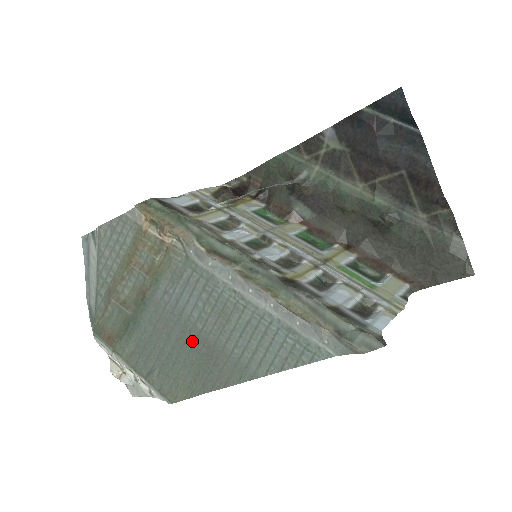
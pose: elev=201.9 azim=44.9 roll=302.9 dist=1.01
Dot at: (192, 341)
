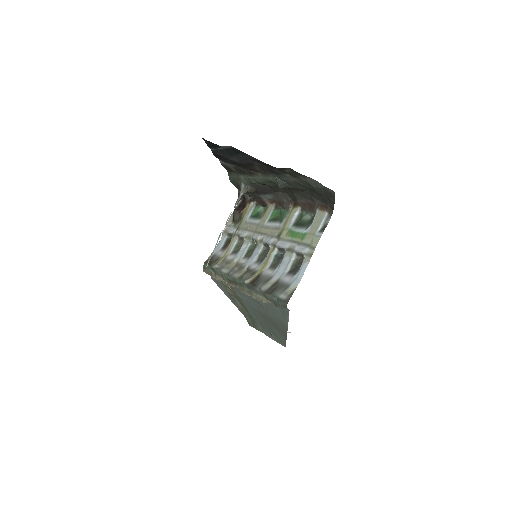
Dot at: (265, 318)
